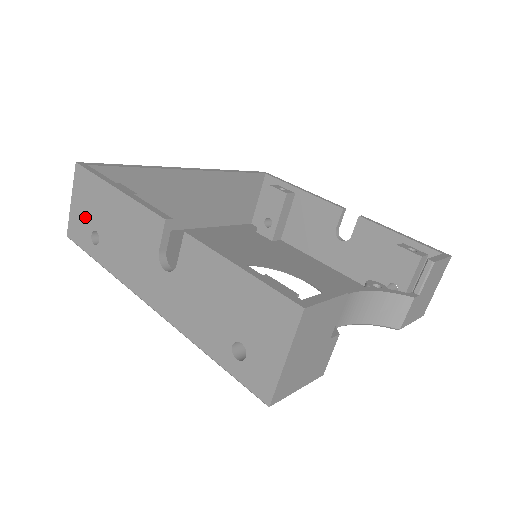
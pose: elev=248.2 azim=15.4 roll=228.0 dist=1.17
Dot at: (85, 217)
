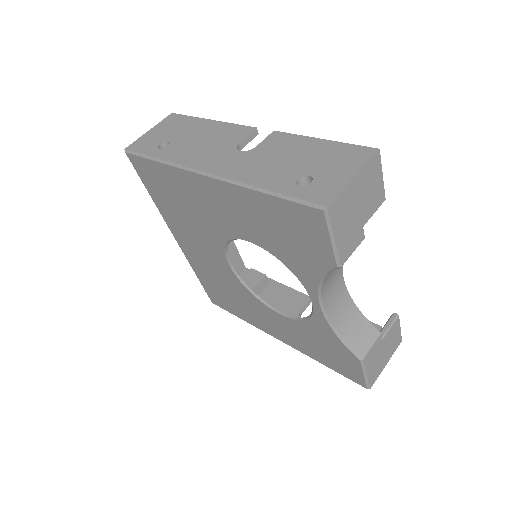
Dot at: (160, 136)
